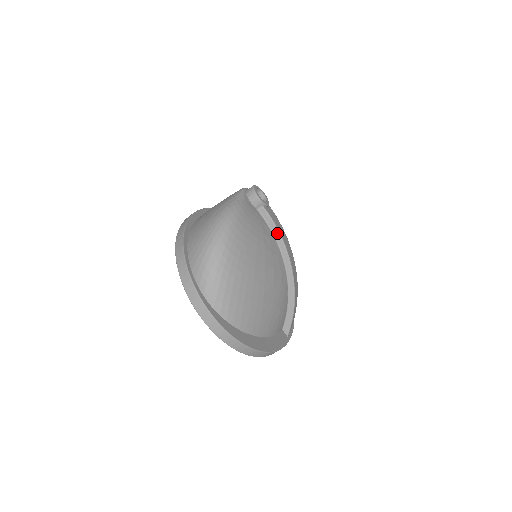
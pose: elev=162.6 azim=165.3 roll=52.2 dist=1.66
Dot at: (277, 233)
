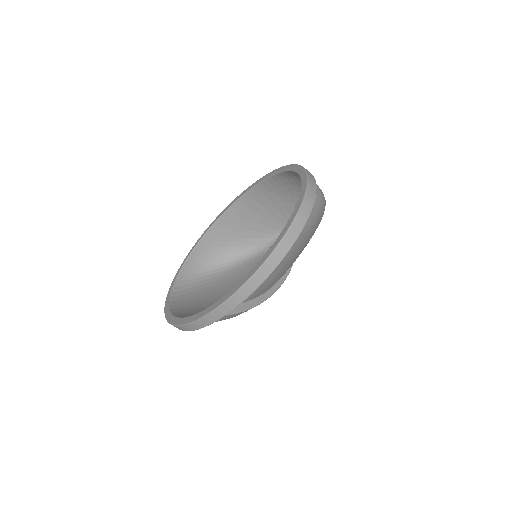
Dot at: occluded
